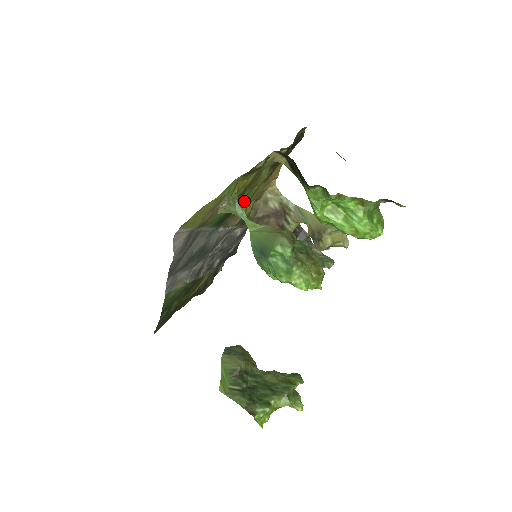
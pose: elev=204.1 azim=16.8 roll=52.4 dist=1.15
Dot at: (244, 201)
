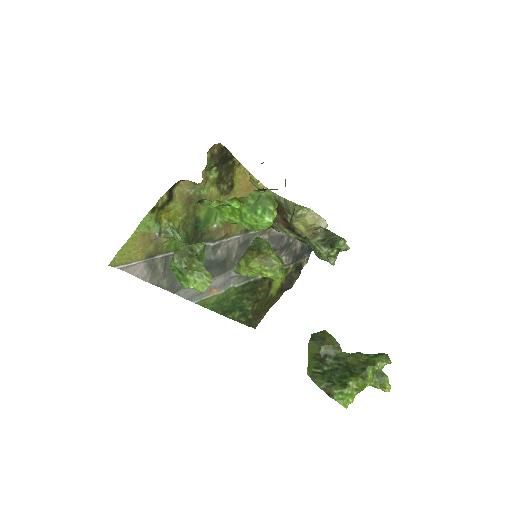
Dot at: (212, 218)
